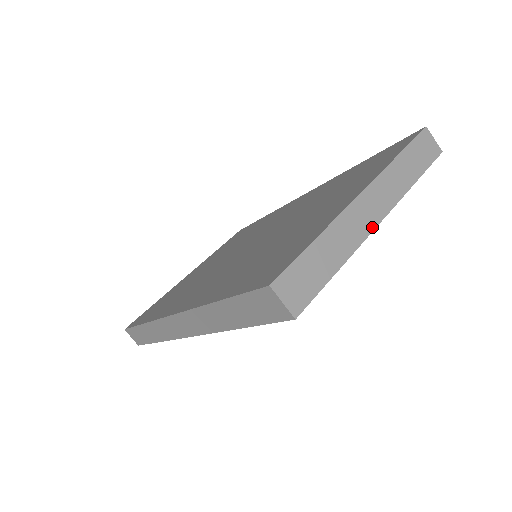
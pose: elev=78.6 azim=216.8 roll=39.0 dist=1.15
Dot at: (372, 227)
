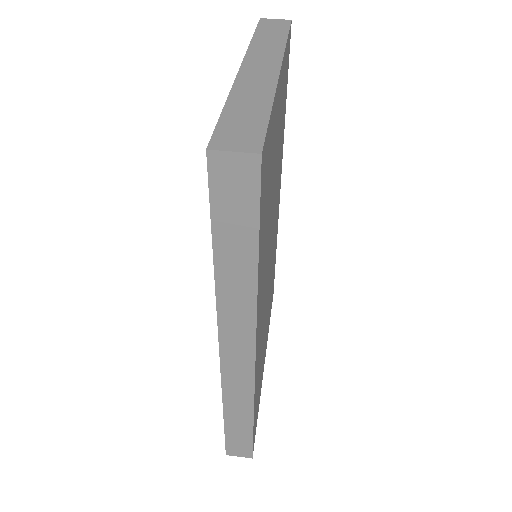
Dot at: (275, 75)
